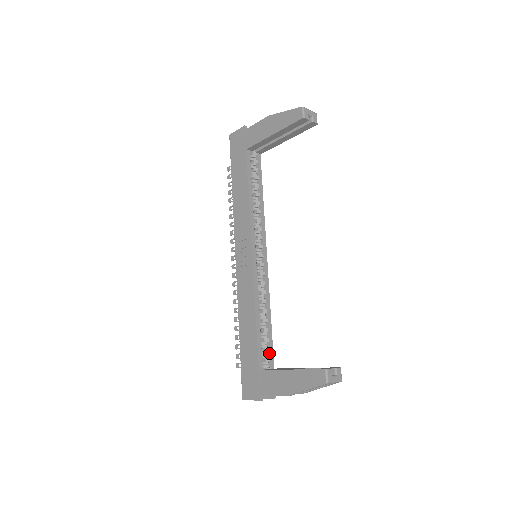
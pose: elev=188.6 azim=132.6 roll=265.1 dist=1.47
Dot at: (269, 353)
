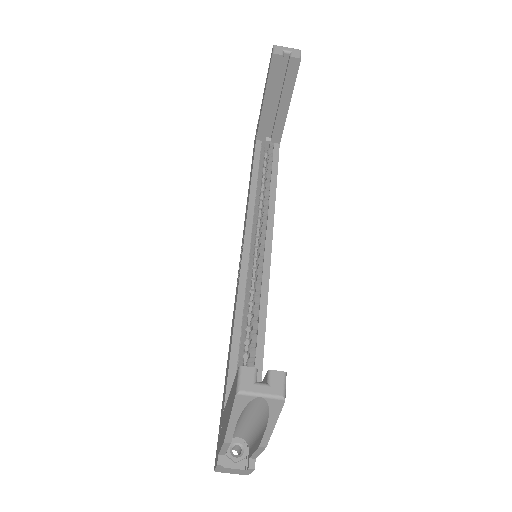
Dot at: occluded
